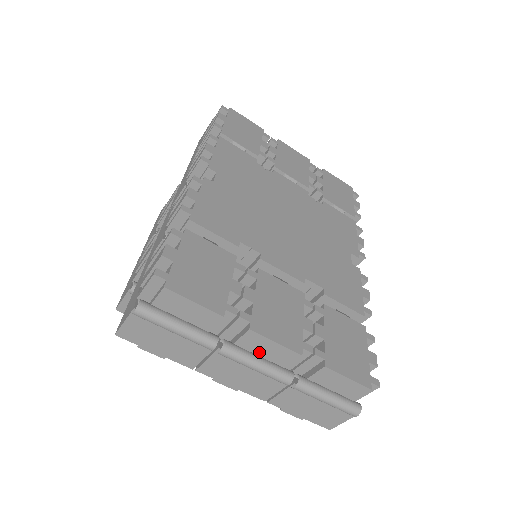
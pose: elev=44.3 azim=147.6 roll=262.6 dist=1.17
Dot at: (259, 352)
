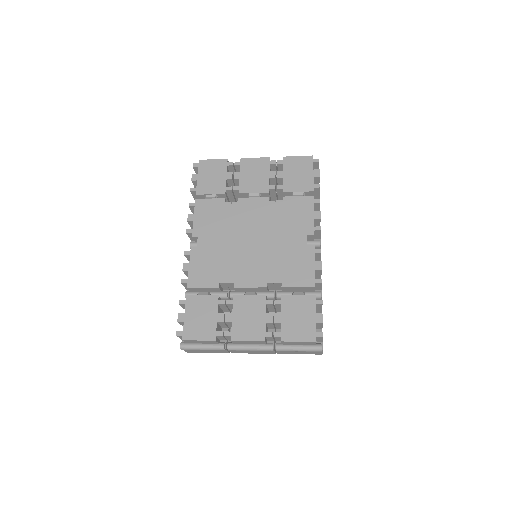
Dot at: (247, 343)
